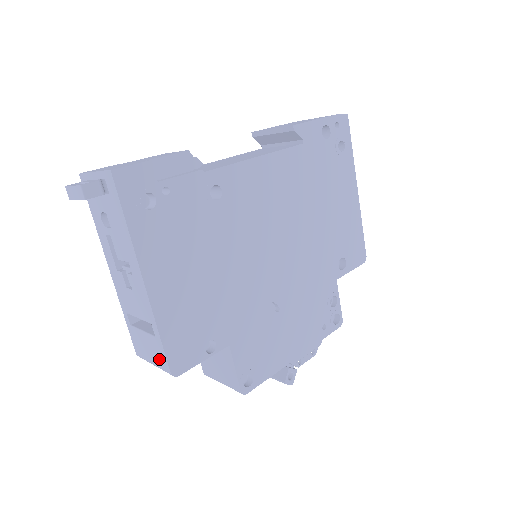
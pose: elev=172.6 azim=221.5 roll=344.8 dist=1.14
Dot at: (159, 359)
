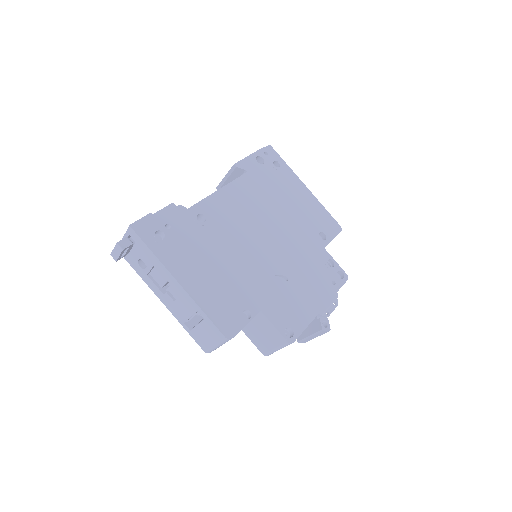
Dot at: (215, 335)
